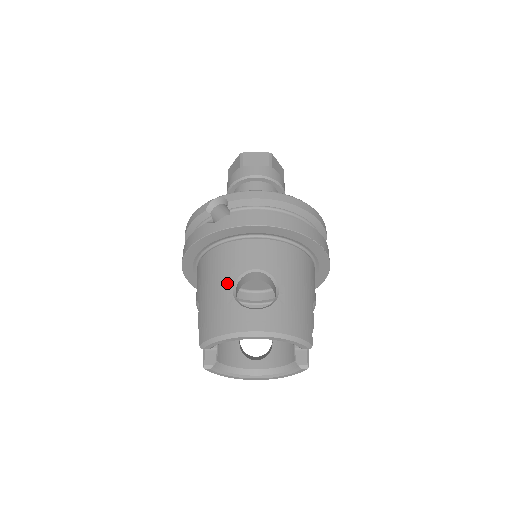
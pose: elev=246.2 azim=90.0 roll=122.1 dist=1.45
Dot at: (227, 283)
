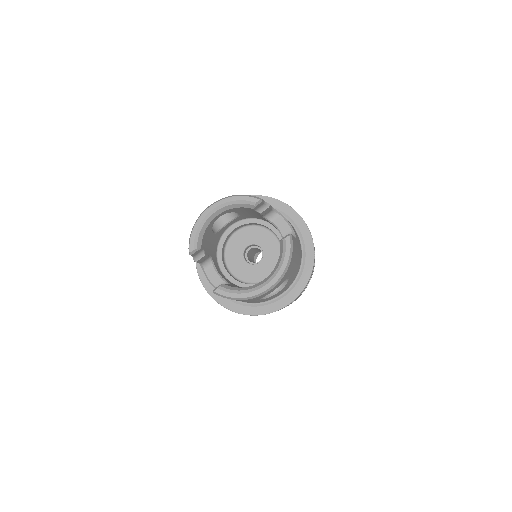
Dot at: occluded
